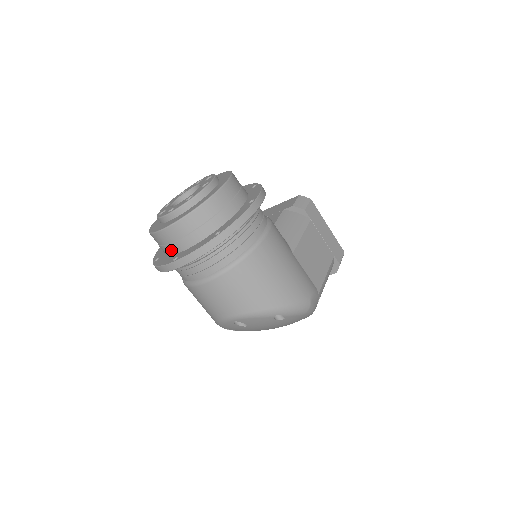
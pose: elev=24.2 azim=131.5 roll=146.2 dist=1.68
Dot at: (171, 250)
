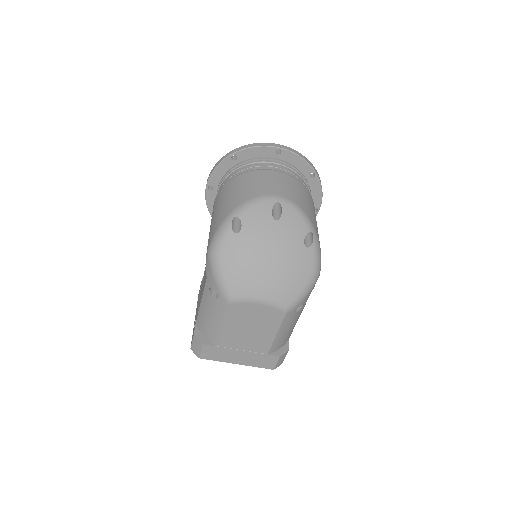
Dot at: occluded
